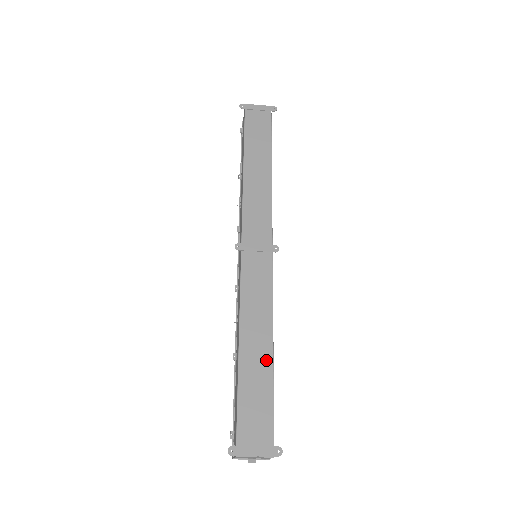
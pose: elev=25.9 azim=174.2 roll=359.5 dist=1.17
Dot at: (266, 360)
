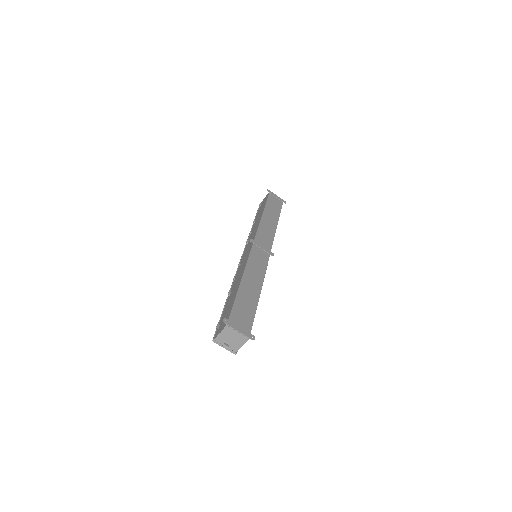
Dot at: (255, 295)
